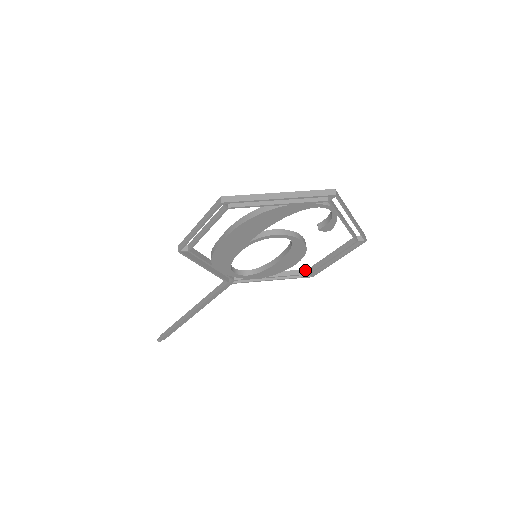
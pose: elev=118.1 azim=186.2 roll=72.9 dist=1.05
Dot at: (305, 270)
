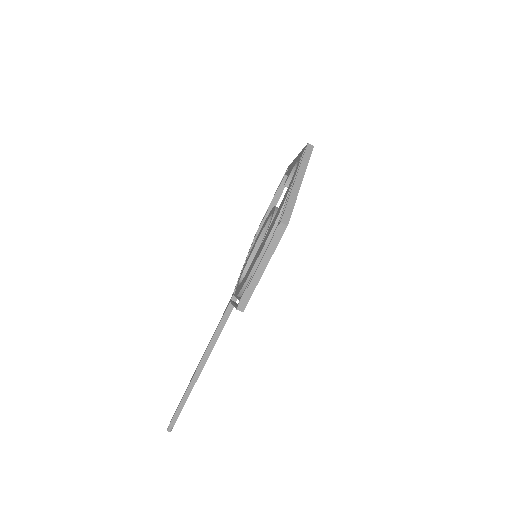
Dot at: (256, 236)
